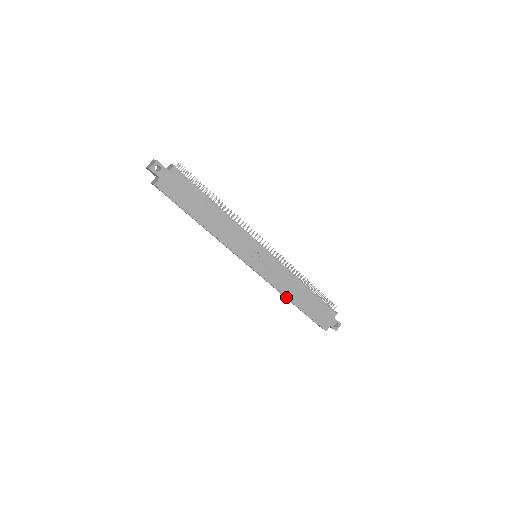
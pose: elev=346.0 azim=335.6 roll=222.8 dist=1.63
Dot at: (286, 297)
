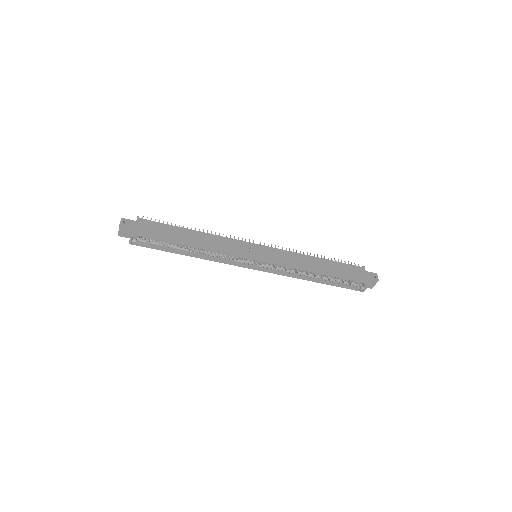
Dot at: (312, 280)
